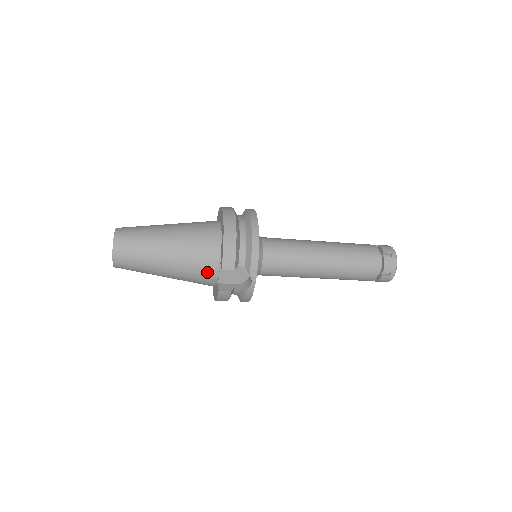
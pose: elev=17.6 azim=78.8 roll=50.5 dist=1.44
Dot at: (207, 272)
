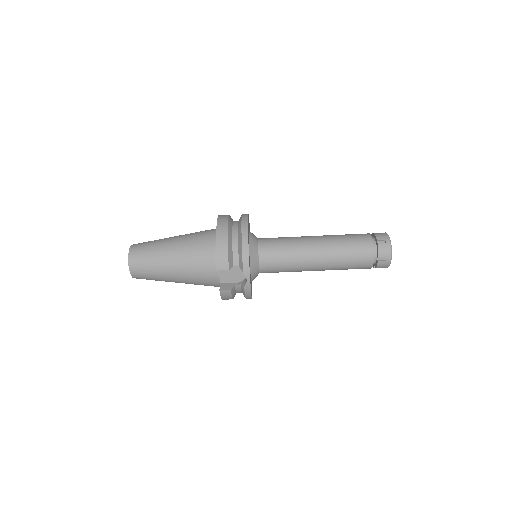
Dot at: (208, 274)
